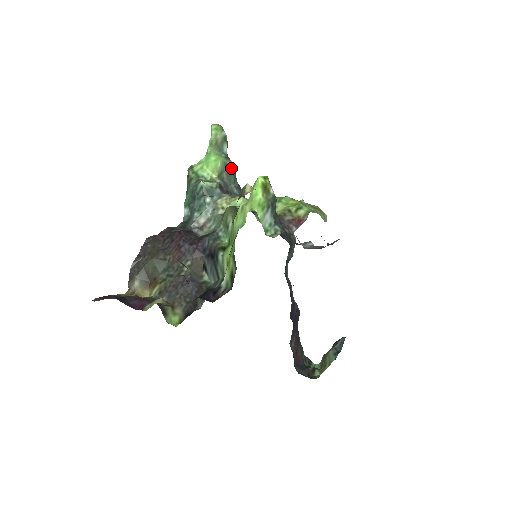
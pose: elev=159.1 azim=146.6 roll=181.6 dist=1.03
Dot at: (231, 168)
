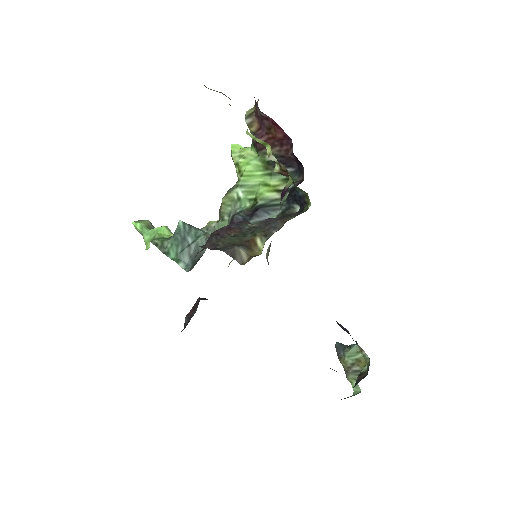
Dot at: occluded
